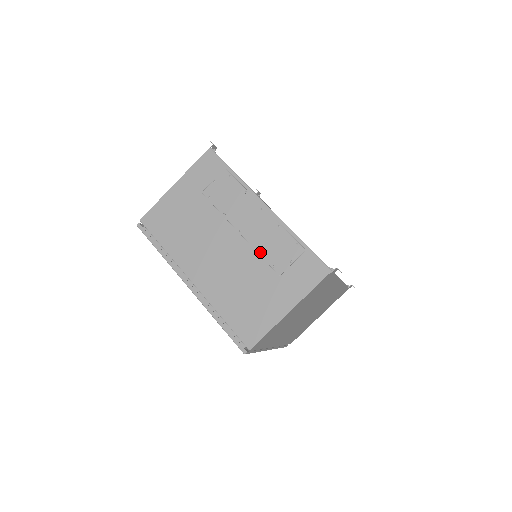
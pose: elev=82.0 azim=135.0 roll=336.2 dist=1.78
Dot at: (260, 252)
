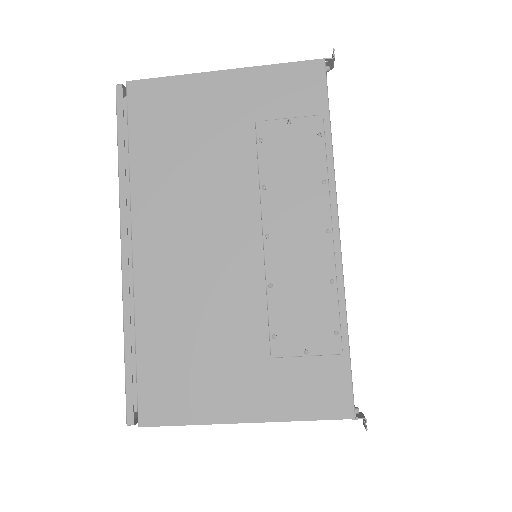
Dot at: (271, 296)
